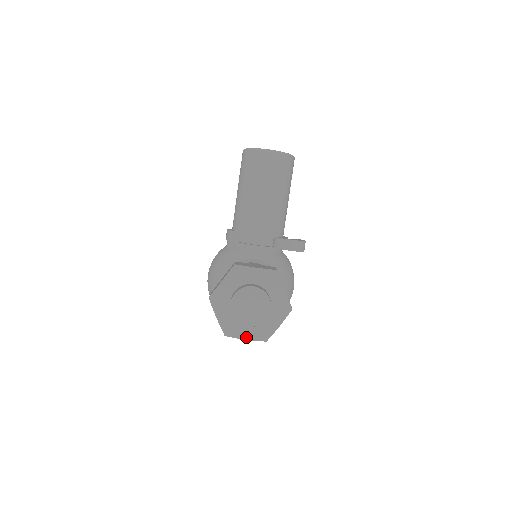
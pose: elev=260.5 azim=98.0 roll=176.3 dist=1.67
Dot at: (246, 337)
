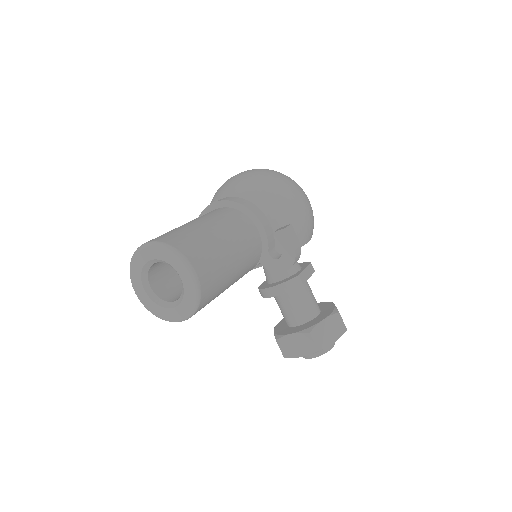
Dot at: occluded
